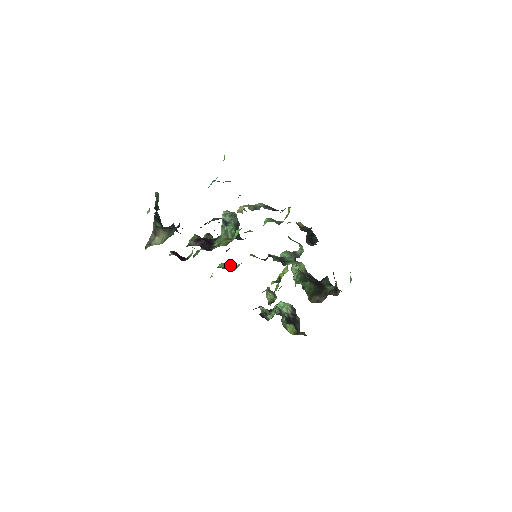
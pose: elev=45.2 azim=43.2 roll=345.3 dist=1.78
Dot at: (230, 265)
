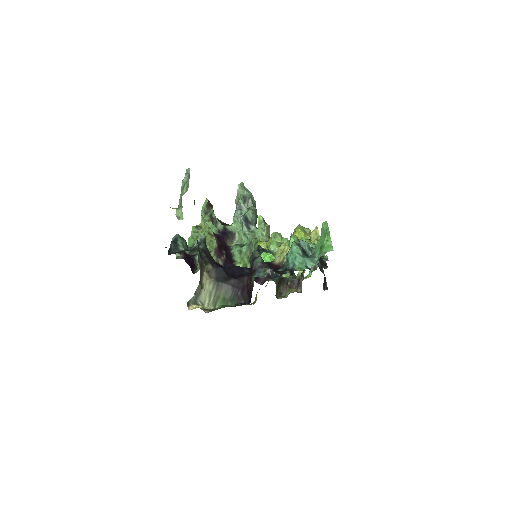
Dot at: occluded
